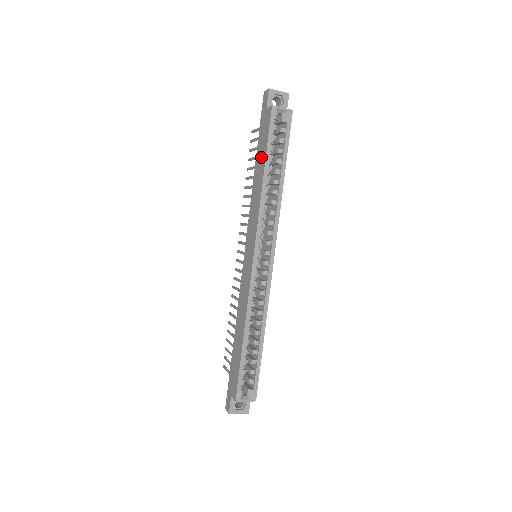
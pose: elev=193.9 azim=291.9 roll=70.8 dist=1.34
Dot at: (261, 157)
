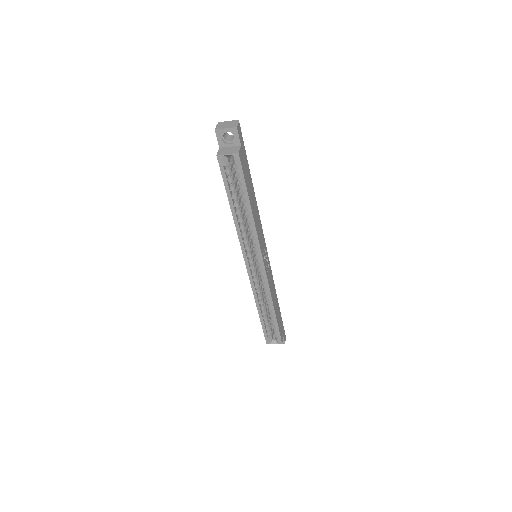
Dot at: occluded
